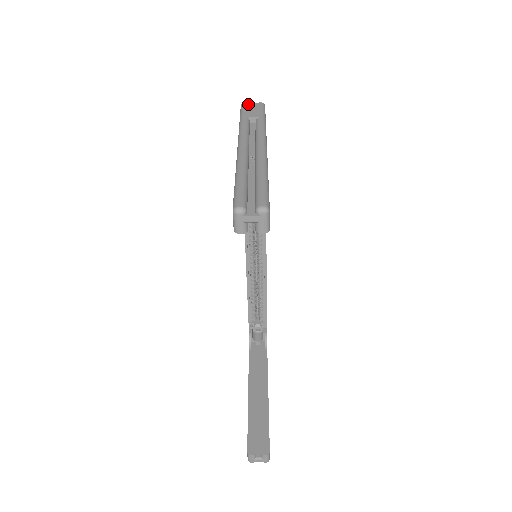
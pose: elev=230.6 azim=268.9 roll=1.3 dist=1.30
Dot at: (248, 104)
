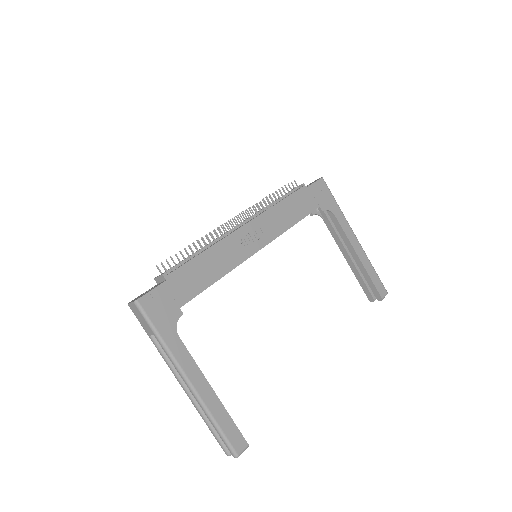
Dot at: (131, 308)
